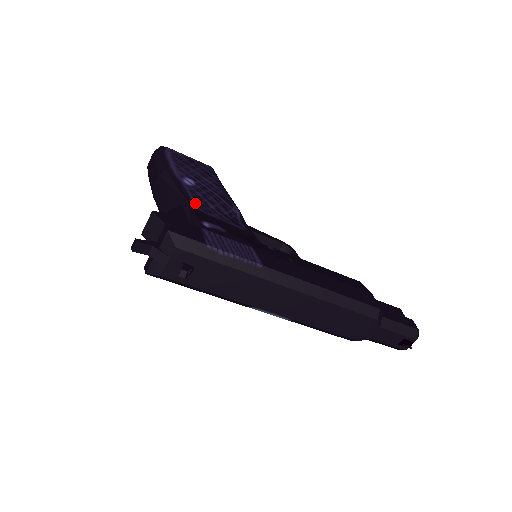
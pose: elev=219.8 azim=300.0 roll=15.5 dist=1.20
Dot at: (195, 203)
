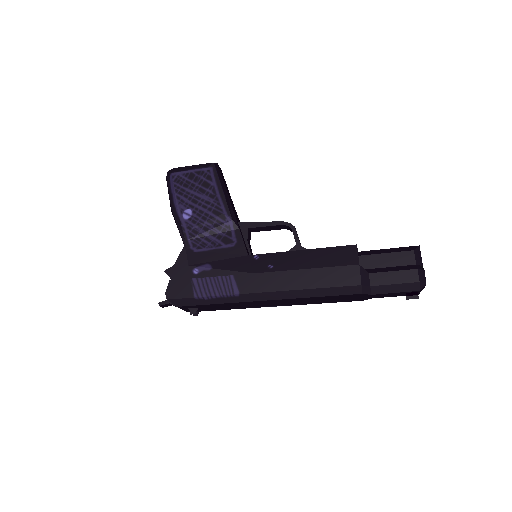
Dot at: (191, 243)
